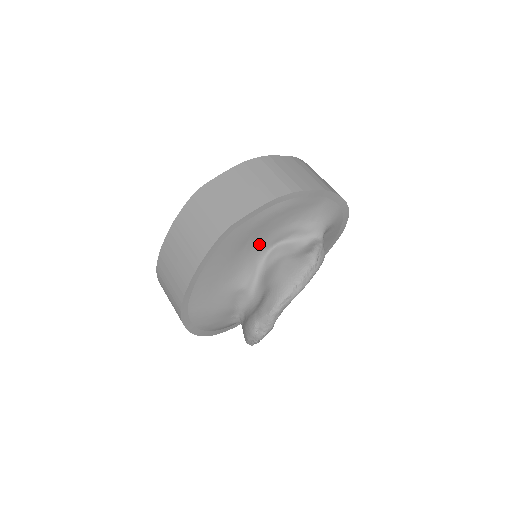
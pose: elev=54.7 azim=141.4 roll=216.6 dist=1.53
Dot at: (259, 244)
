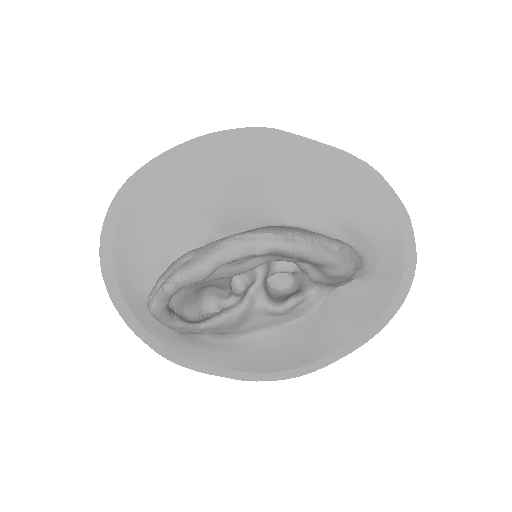
Dot at: (281, 203)
